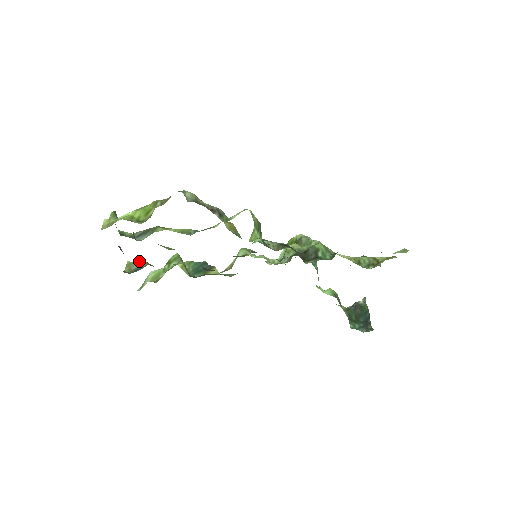
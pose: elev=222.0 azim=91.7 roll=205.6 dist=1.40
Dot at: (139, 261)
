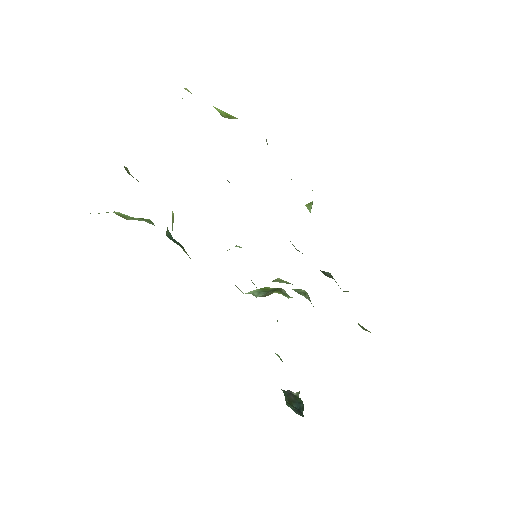
Dot at: occluded
